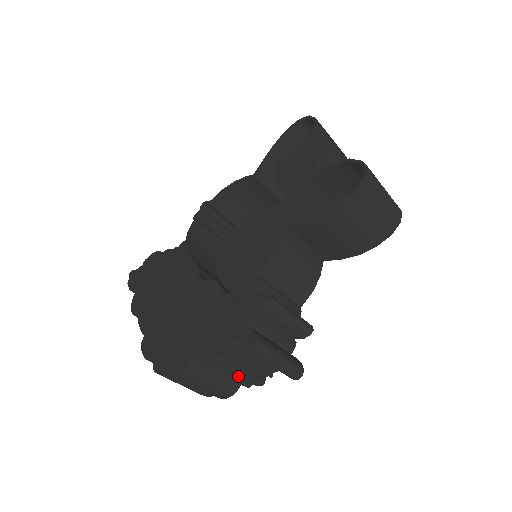
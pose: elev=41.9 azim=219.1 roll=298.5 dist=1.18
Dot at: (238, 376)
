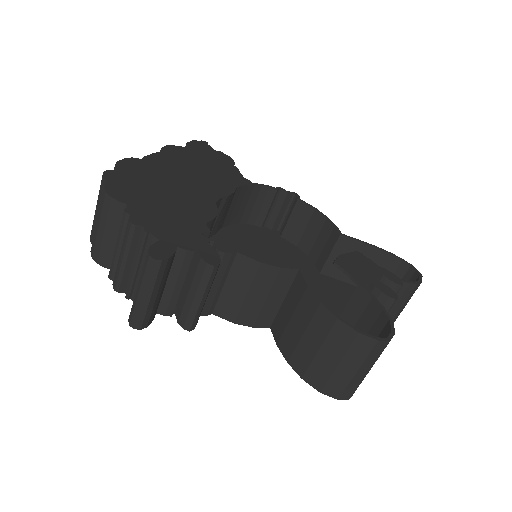
Dot at: (119, 260)
